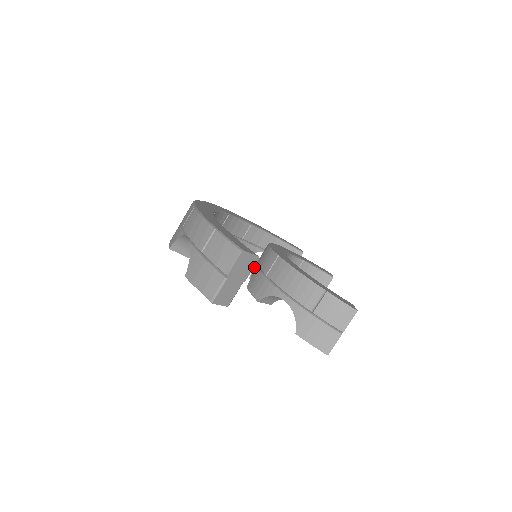
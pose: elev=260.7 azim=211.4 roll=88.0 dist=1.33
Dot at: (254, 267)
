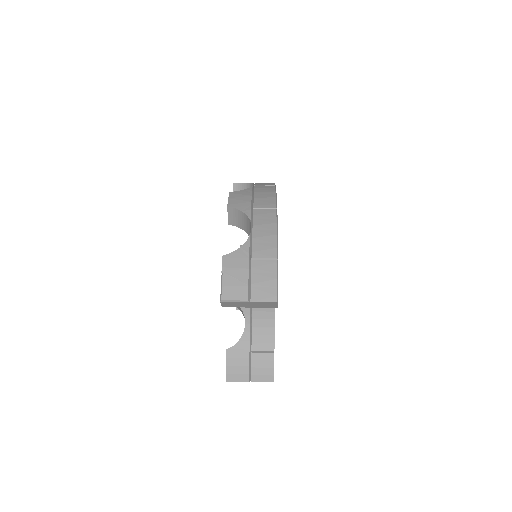
Dot at: occluded
